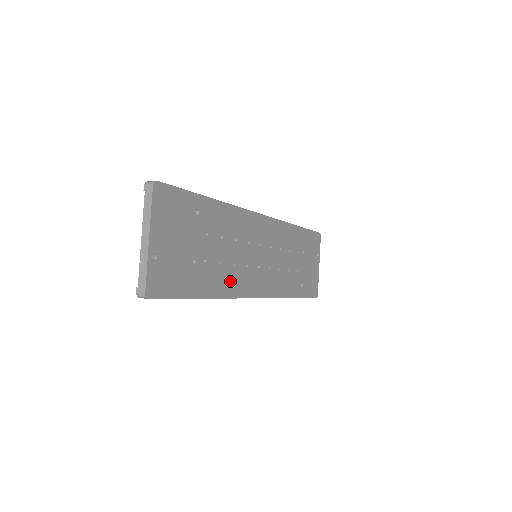
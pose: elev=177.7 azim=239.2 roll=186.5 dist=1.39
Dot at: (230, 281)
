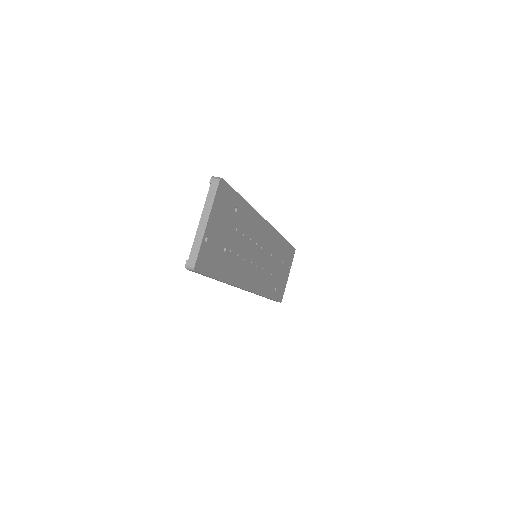
Dot at: (239, 272)
